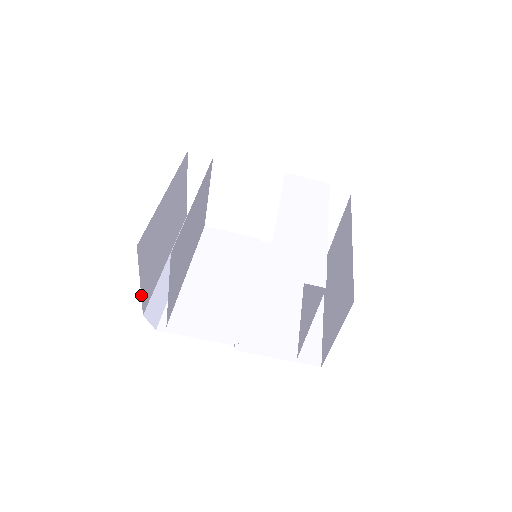
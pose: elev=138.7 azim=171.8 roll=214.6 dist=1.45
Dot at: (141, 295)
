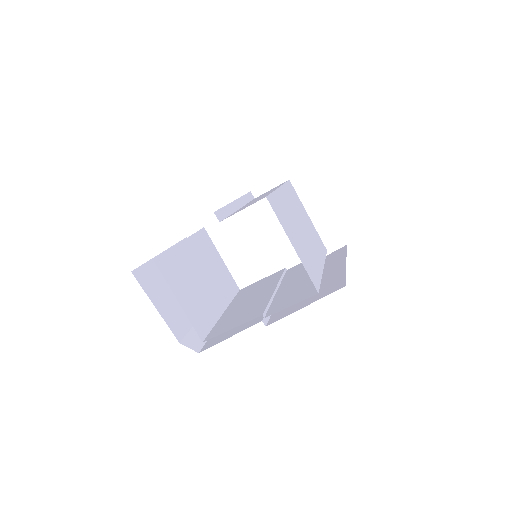
Dot at: (165, 321)
